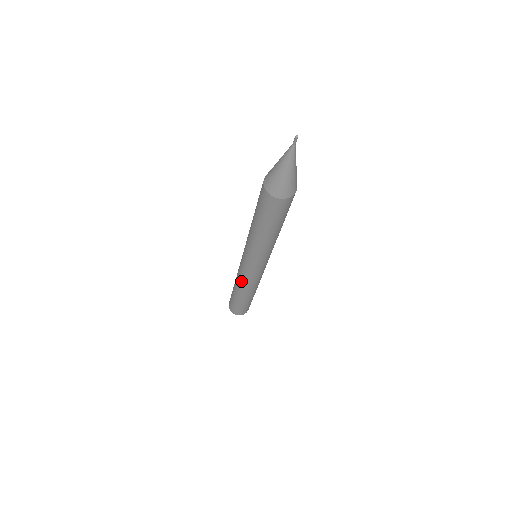
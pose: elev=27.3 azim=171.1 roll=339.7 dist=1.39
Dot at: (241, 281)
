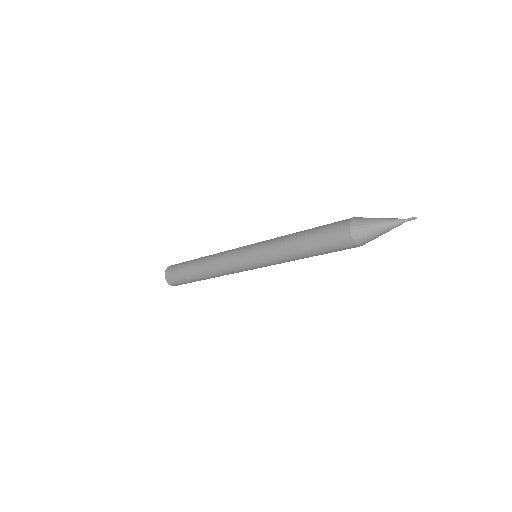
Dot at: (221, 270)
